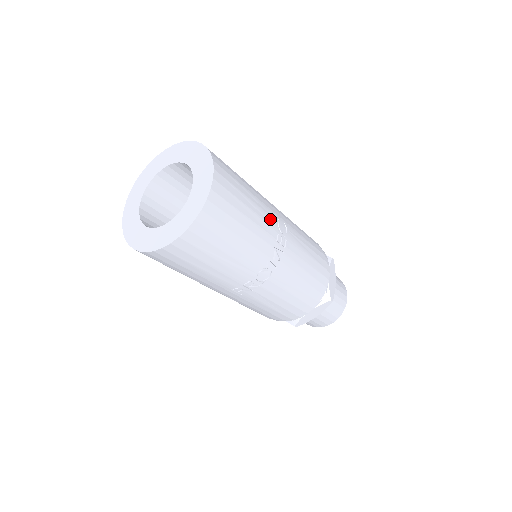
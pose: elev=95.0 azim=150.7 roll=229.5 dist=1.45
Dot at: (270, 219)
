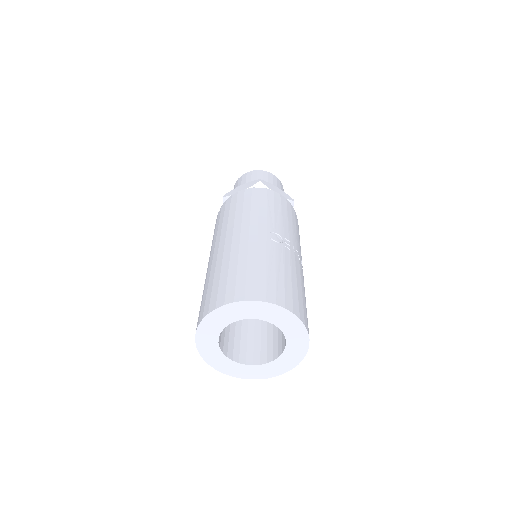
Dot at: (278, 251)
